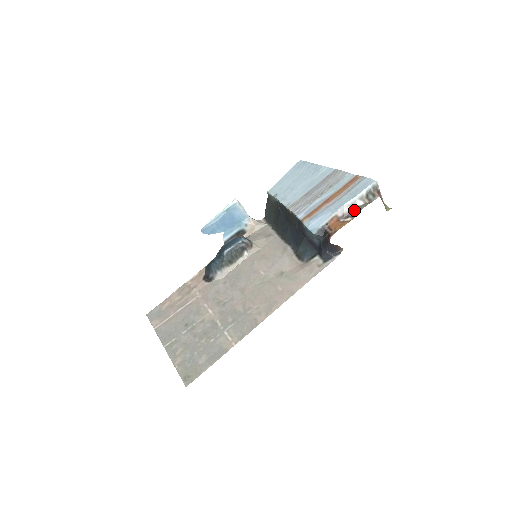
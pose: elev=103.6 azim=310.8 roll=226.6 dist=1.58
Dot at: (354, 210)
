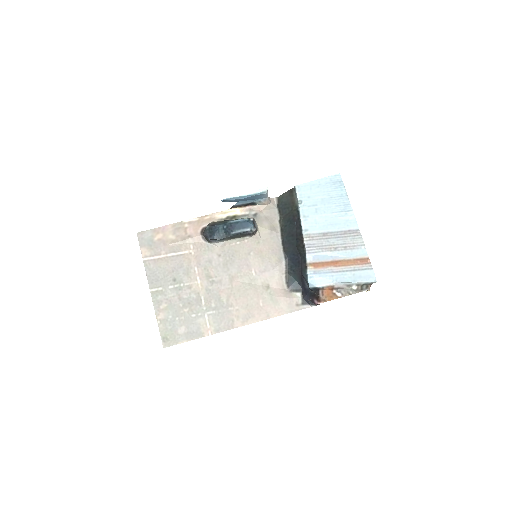
Dot at: (347, 290)
